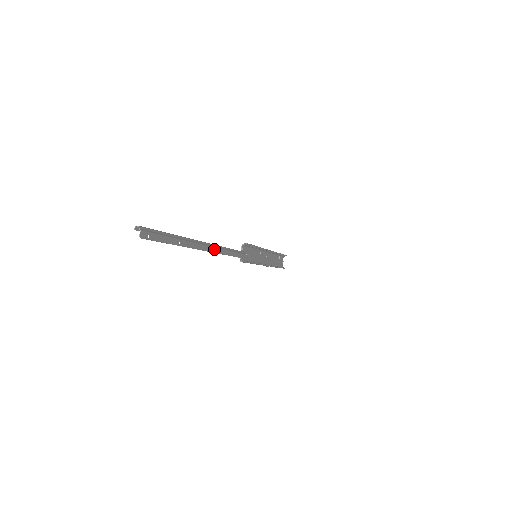
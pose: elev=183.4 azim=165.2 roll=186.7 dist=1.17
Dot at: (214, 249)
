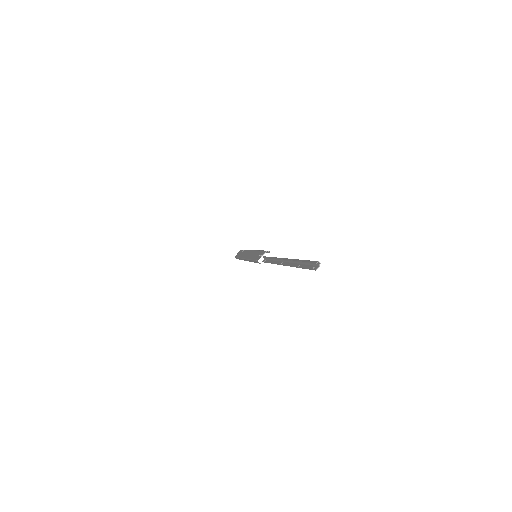
Dot at: (282, 263)
